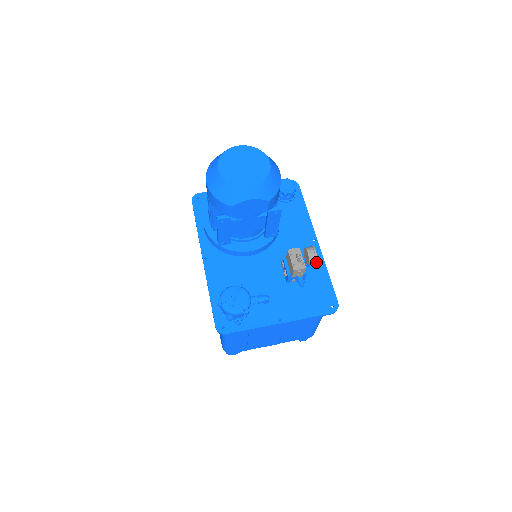
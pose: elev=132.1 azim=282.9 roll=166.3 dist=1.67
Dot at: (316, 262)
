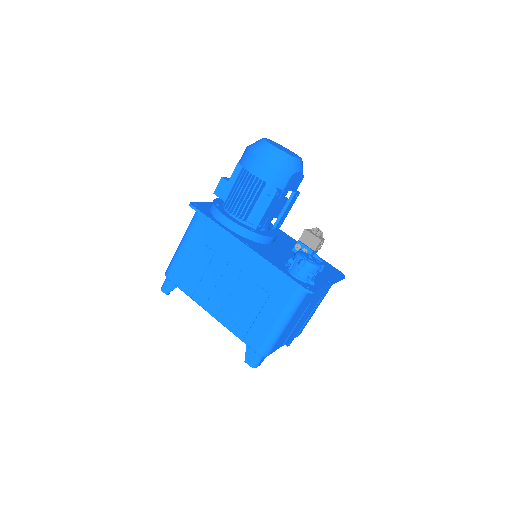
Dot at: occluded
